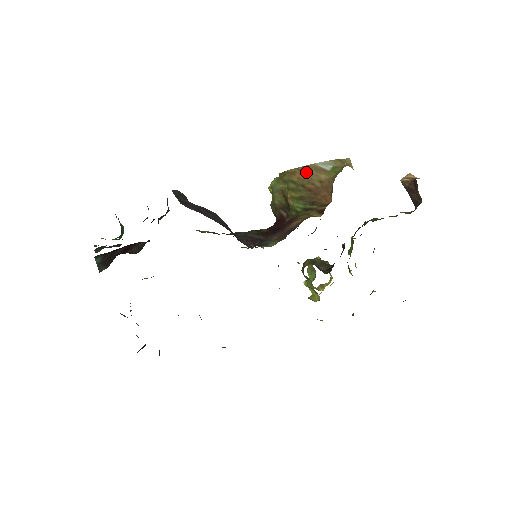
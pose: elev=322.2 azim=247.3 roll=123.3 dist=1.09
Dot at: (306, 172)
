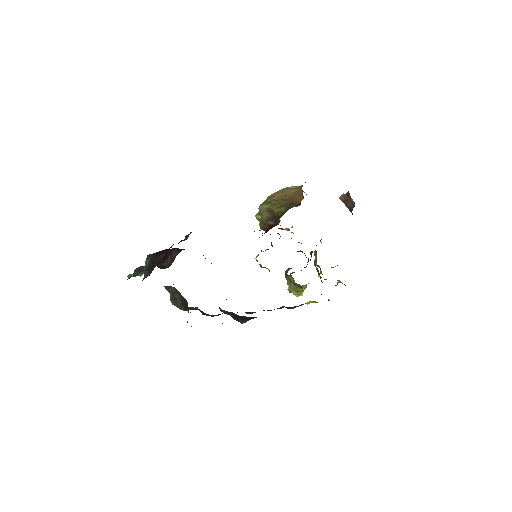
Dot at: (282, 192)
